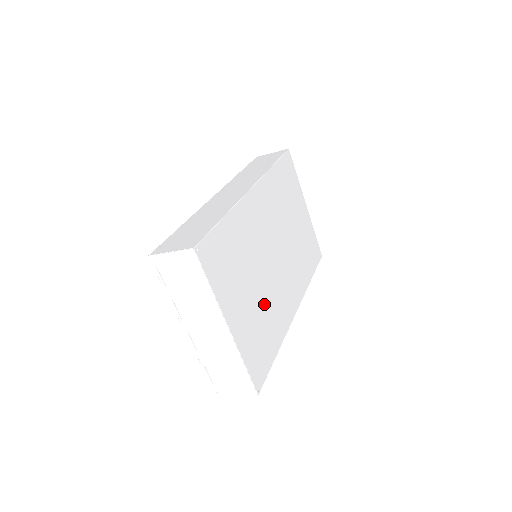
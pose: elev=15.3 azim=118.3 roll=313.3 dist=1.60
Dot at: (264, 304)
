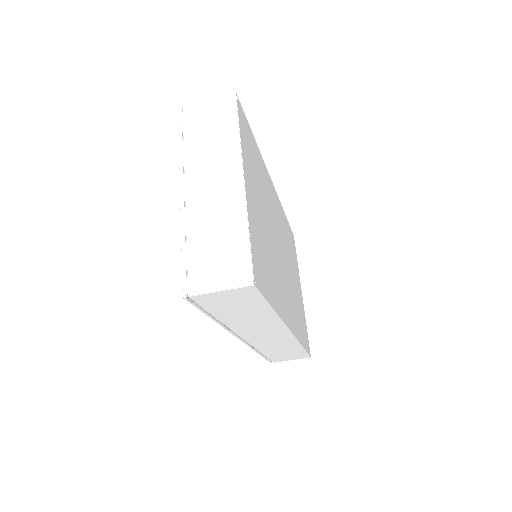
Dot at: (269, 249)
